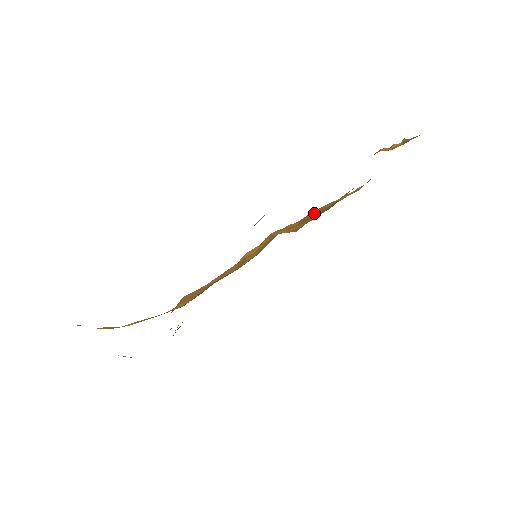
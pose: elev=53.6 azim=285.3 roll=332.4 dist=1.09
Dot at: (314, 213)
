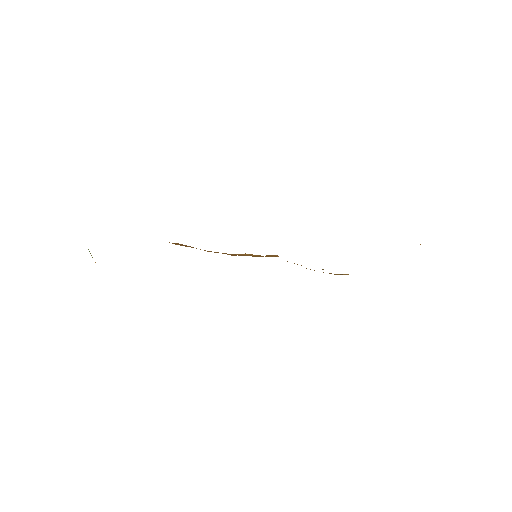
Dot at: (314, 270)
